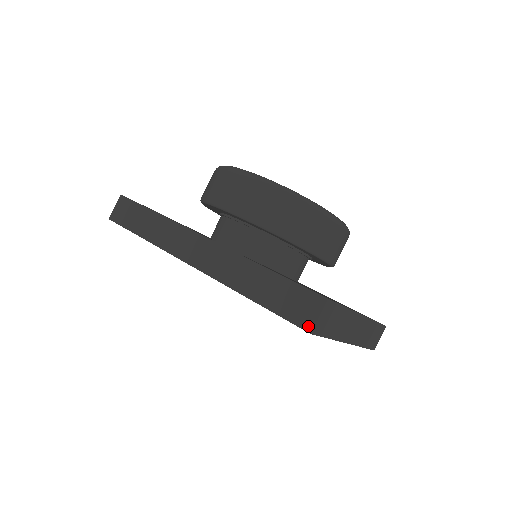
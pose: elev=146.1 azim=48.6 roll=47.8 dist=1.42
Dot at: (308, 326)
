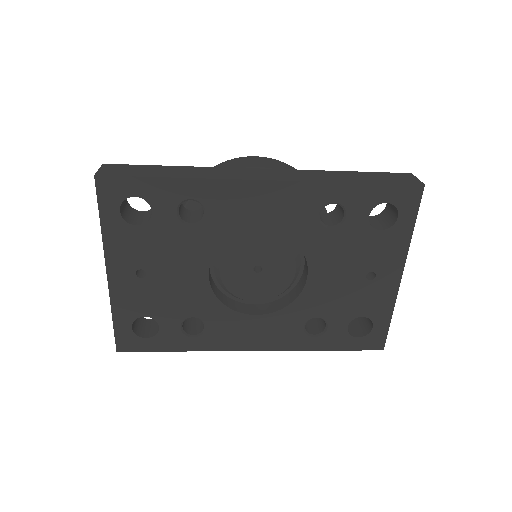
Dot at: (418, 182)
